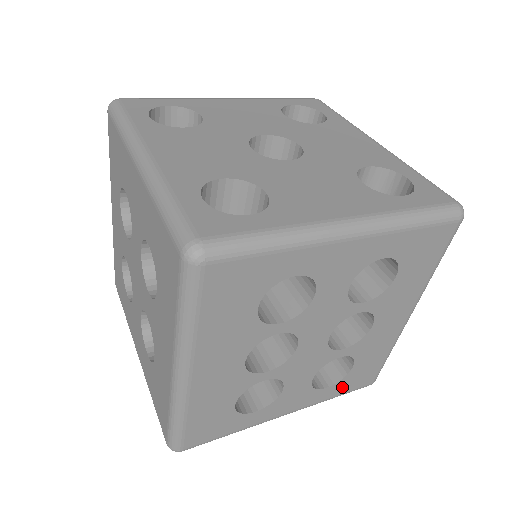
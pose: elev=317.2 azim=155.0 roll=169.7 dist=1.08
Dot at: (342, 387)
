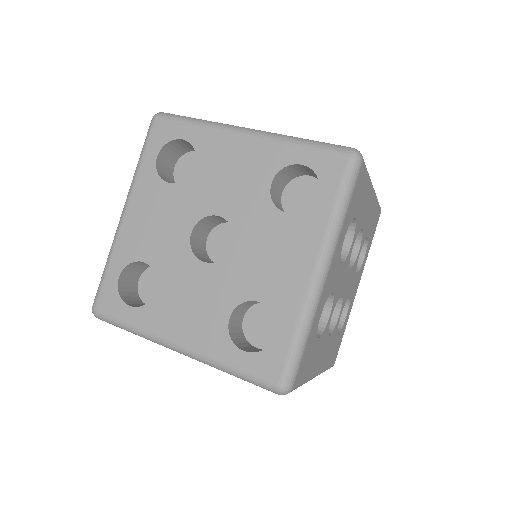
Dot at: (370, 243)
